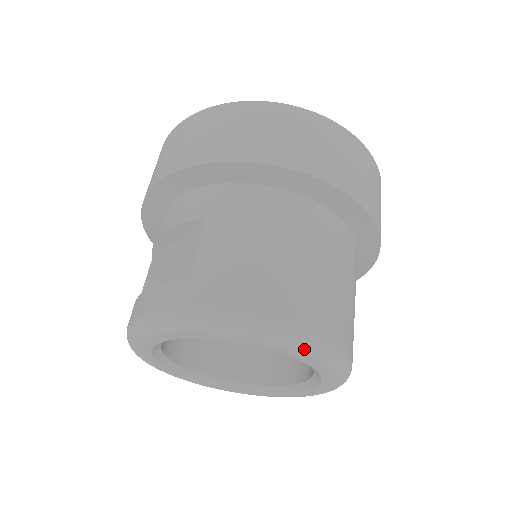
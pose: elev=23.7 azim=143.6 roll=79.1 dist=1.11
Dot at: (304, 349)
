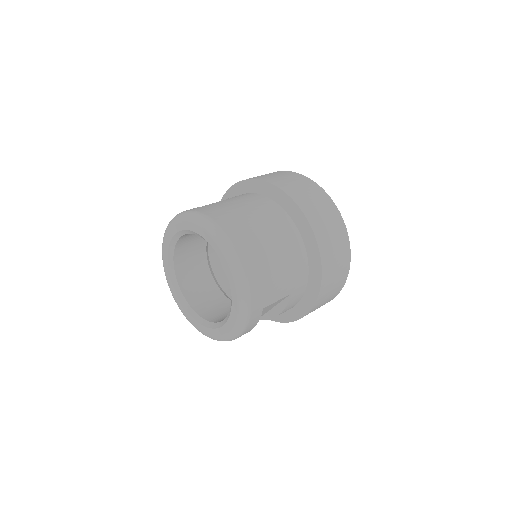
Dot at: (224, 248)
